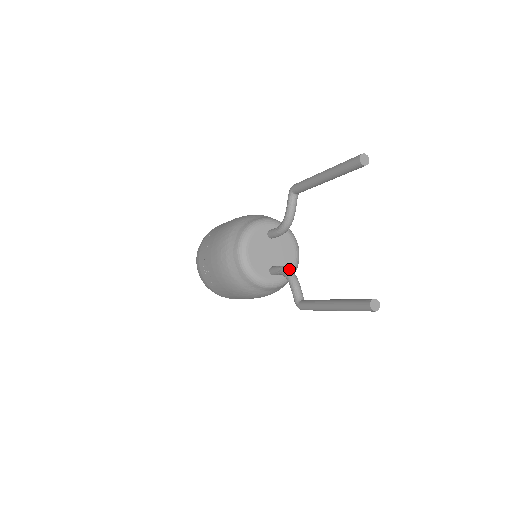
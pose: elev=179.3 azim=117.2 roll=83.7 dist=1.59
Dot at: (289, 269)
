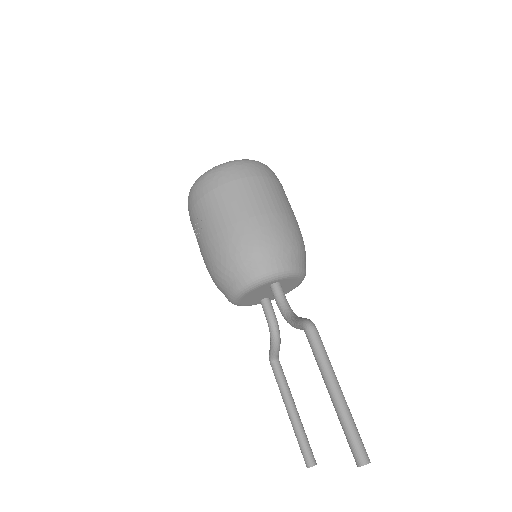
Dot at: (276, 332)
